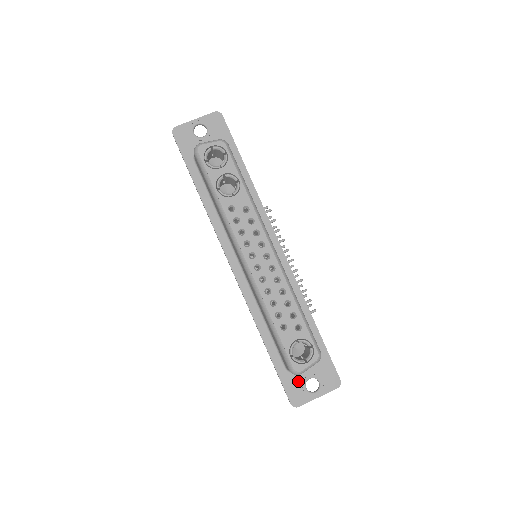
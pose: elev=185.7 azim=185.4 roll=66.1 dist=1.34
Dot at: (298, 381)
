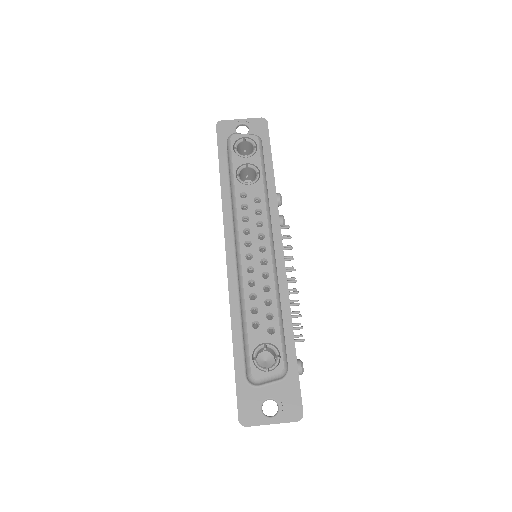
Dot at: (255, 397)
